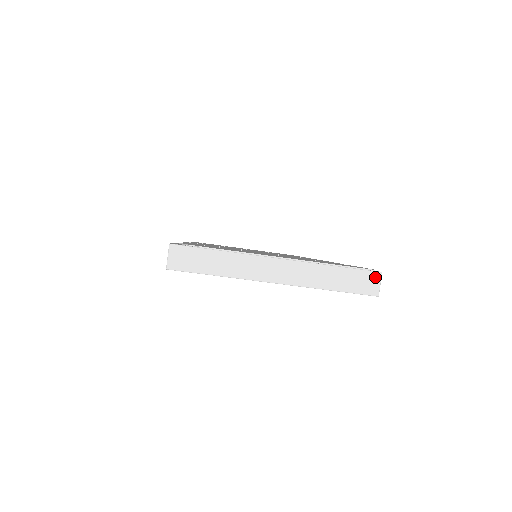
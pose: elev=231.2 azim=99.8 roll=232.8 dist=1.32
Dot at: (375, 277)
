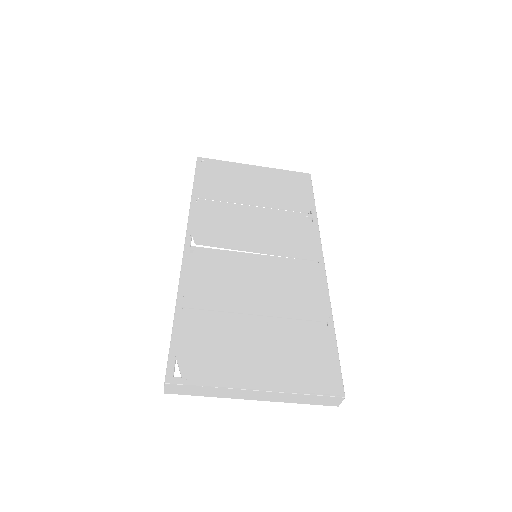
Dot at: (338, 399)
